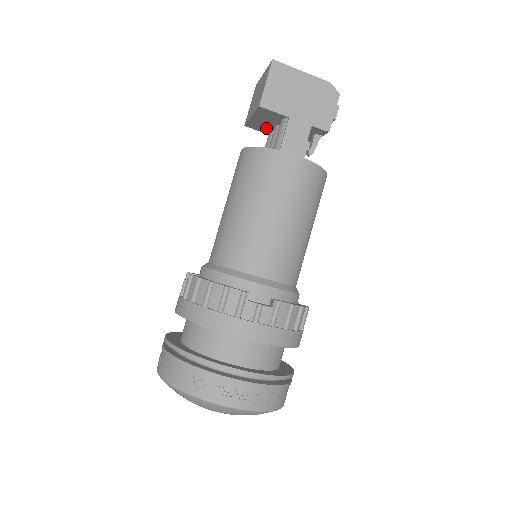
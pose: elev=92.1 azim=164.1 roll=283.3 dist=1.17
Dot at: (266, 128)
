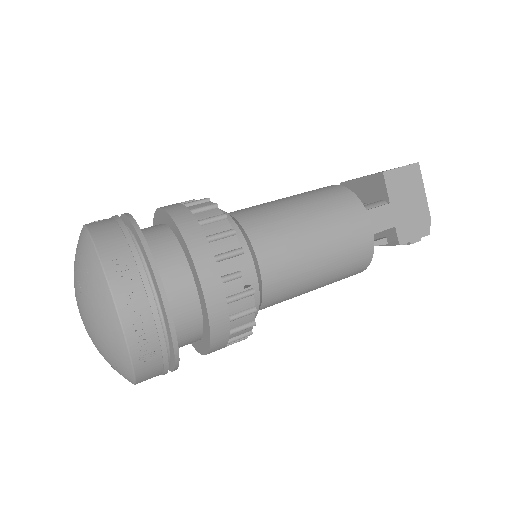
Dot at: occluded
